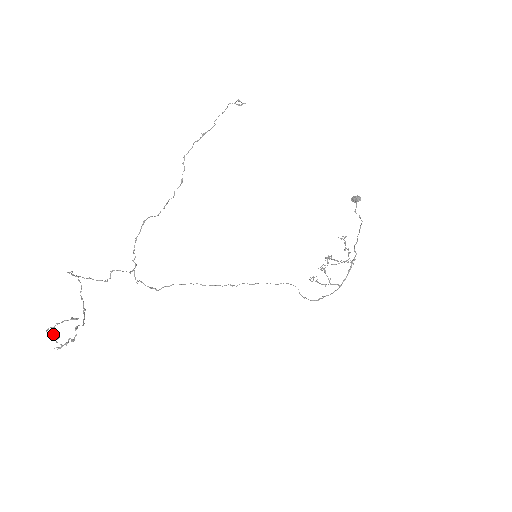
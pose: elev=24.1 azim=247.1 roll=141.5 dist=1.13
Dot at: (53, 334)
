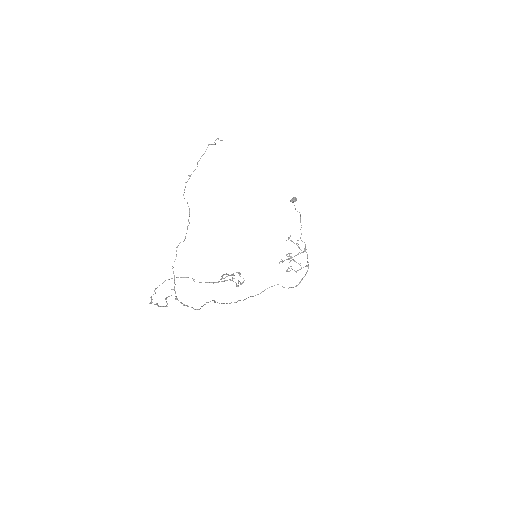
Dot at: occluded
